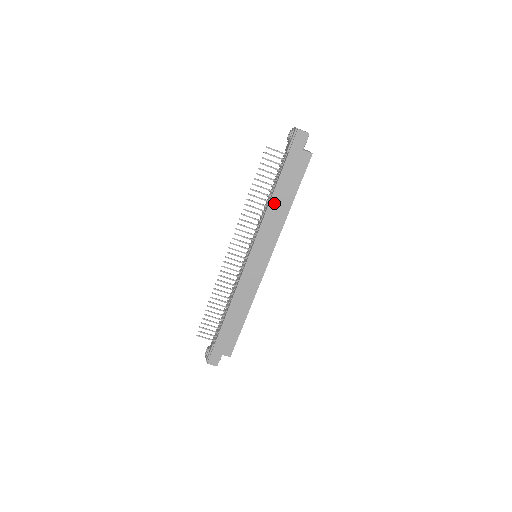
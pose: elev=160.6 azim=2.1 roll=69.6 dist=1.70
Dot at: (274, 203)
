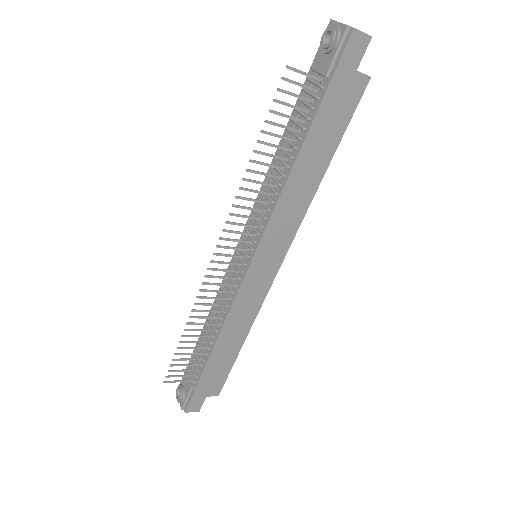
Dot at: (297, 173)
